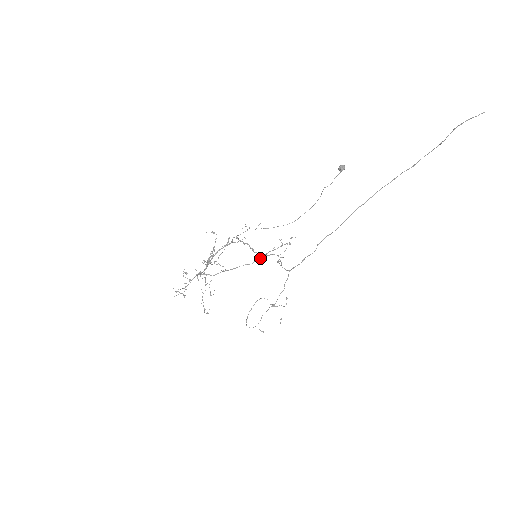
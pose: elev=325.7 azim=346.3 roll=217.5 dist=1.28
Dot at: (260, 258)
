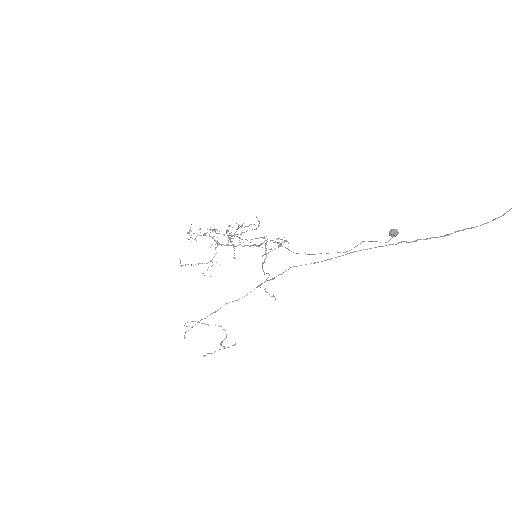
Dot at: occluded
